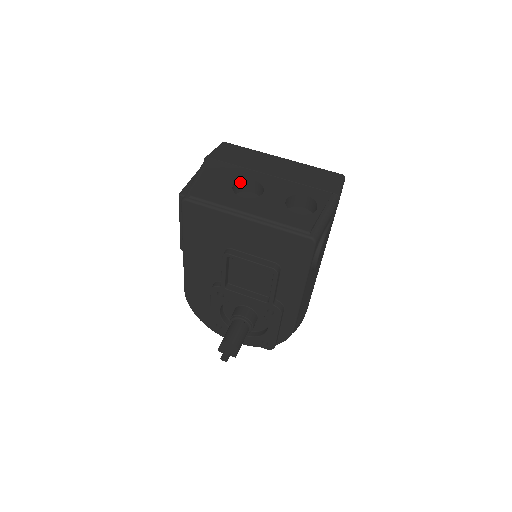
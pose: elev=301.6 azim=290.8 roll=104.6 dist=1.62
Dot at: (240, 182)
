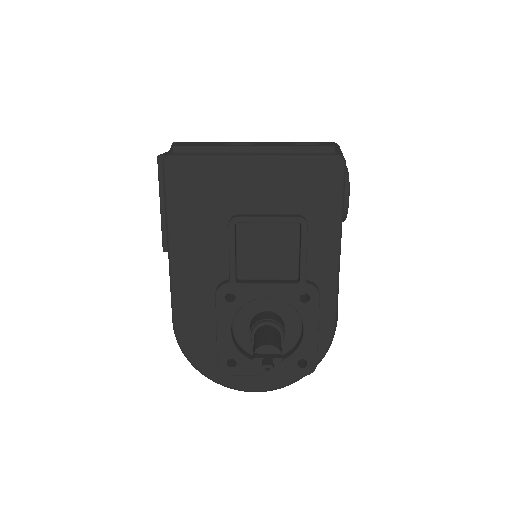
Dot at: occluded
